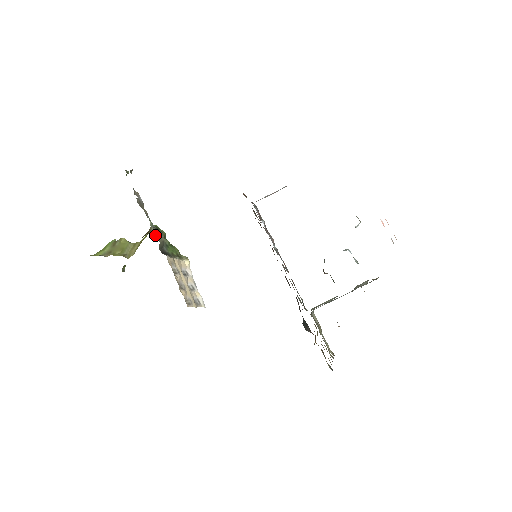
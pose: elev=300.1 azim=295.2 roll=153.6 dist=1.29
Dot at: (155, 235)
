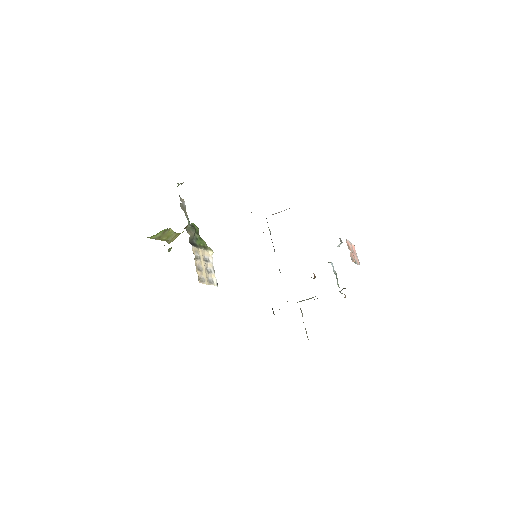
Dot at: (188, 230)
